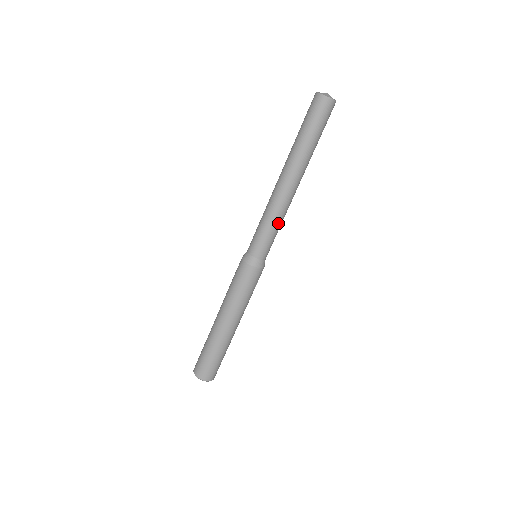
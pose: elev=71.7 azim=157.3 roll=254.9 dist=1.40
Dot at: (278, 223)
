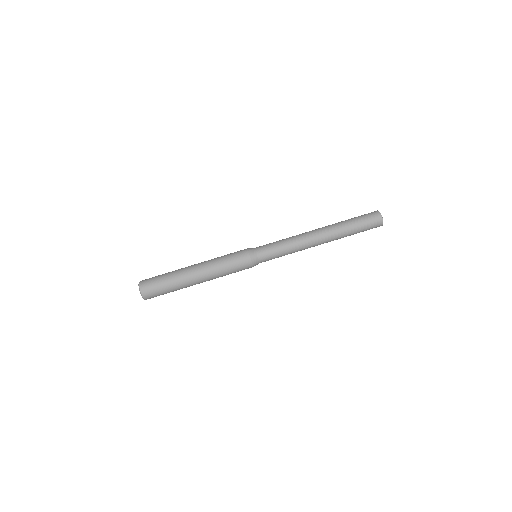
Dot at: (289, 248)
